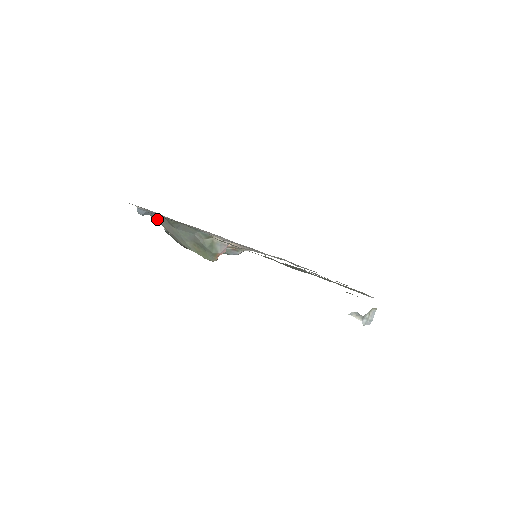
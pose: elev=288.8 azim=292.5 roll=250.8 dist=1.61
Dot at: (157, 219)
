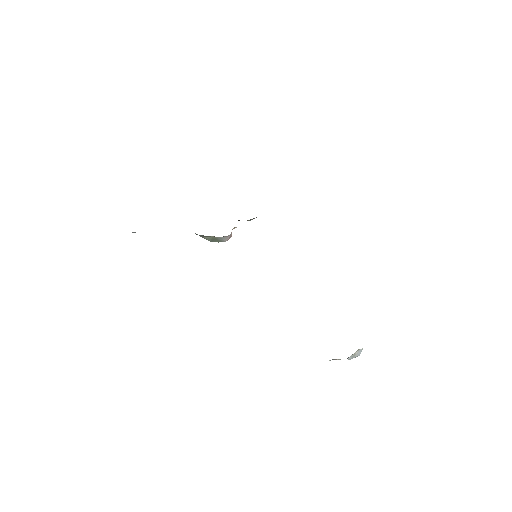
Dot at: occluded
